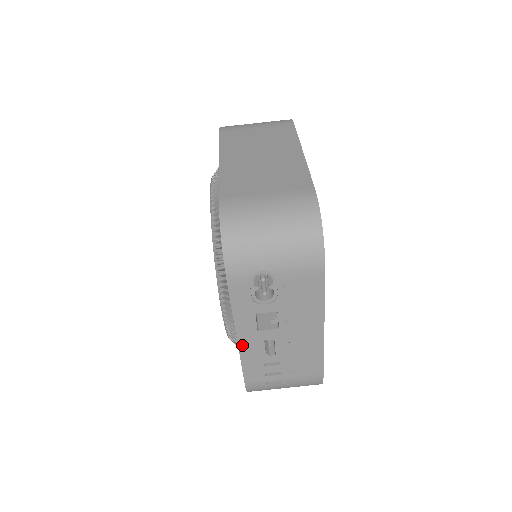
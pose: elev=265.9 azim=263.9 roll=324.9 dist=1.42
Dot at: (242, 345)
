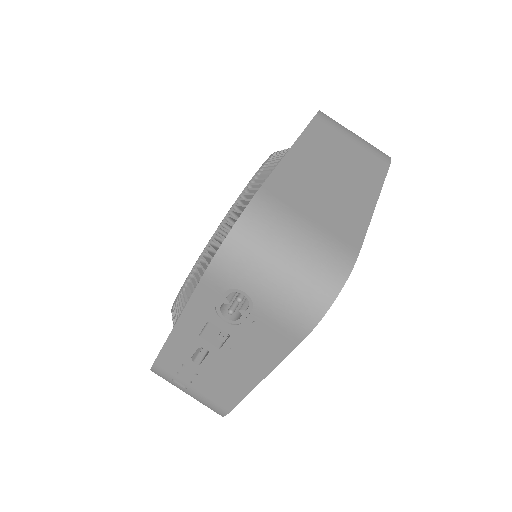
Dot at: (175, 335)
